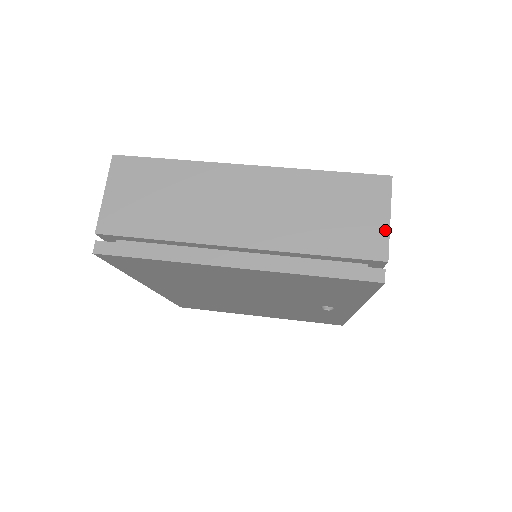
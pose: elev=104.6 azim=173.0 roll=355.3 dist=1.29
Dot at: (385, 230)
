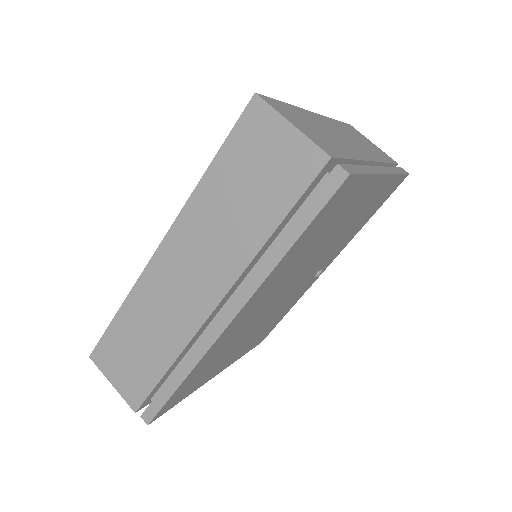
Dot at: (381, 150)
